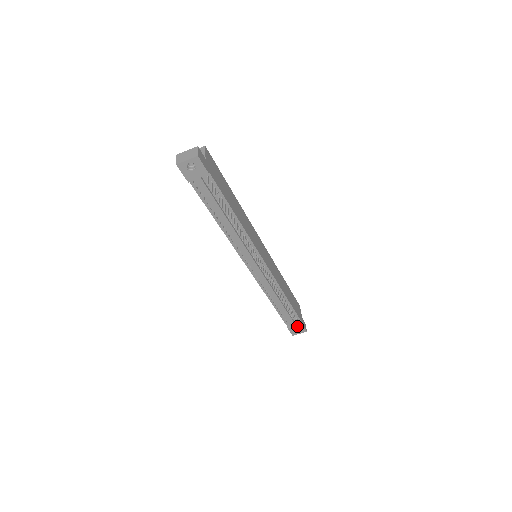
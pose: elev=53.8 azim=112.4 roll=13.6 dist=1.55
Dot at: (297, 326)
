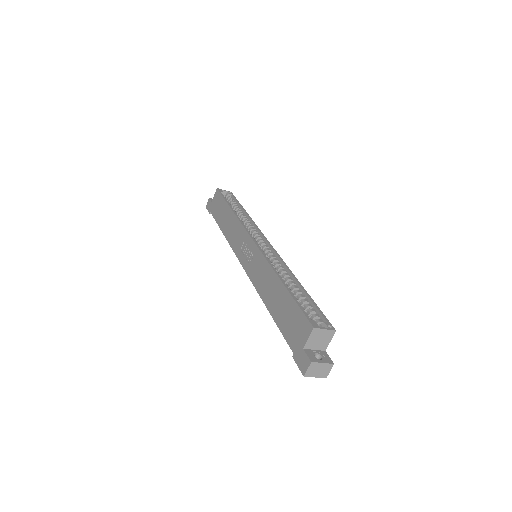
Dot at: occluded
